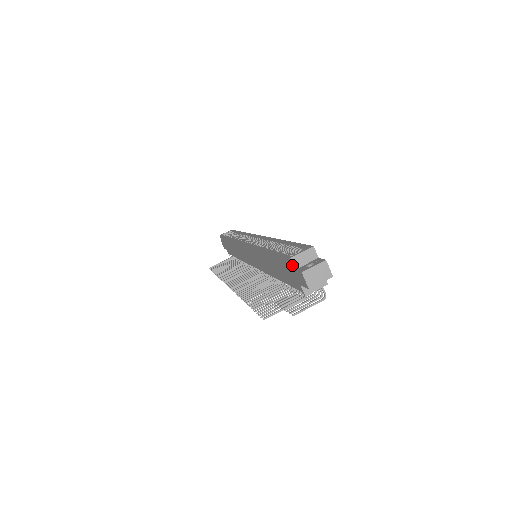
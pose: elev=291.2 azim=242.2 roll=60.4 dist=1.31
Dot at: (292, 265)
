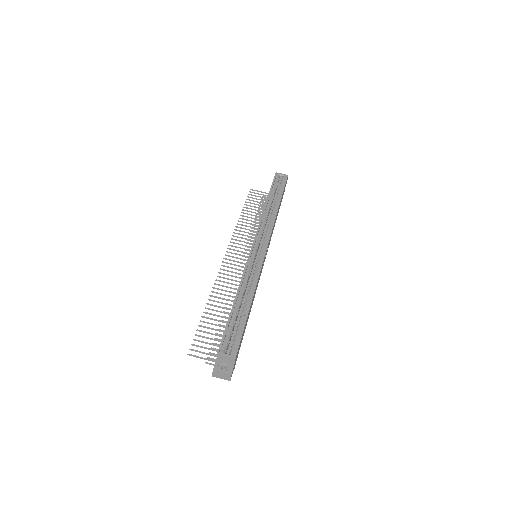
Dot at: (217, 355)
